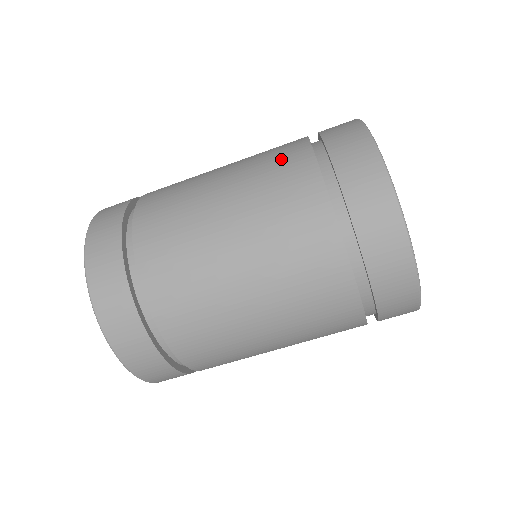
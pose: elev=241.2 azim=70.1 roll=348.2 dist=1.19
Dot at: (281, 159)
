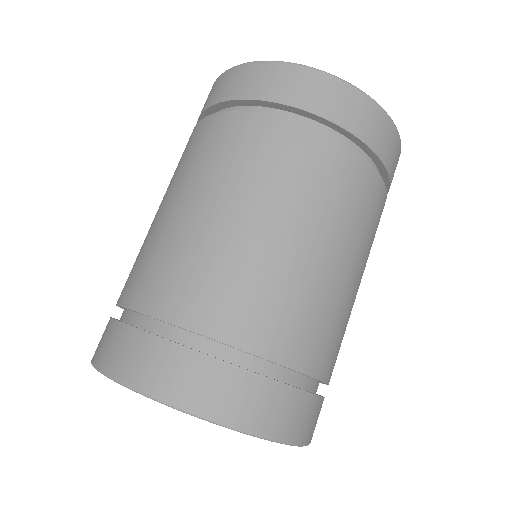
Dot at: occluded
